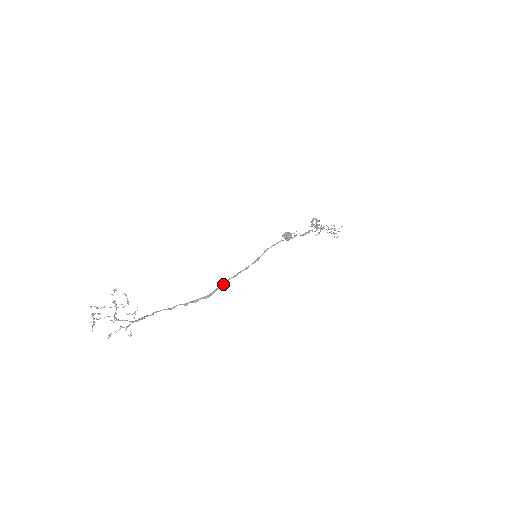
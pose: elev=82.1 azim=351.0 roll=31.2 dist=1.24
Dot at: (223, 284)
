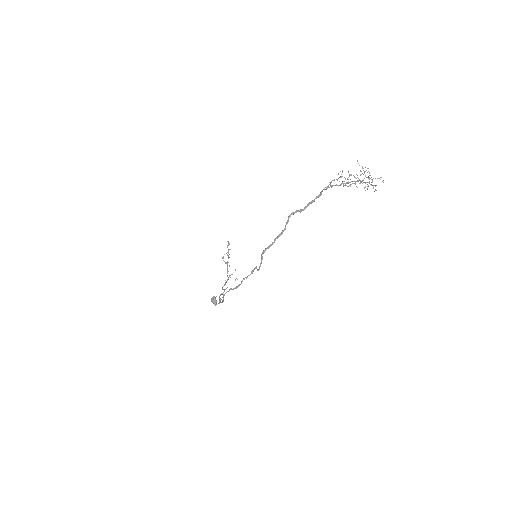
Dot at: (219, 303)
